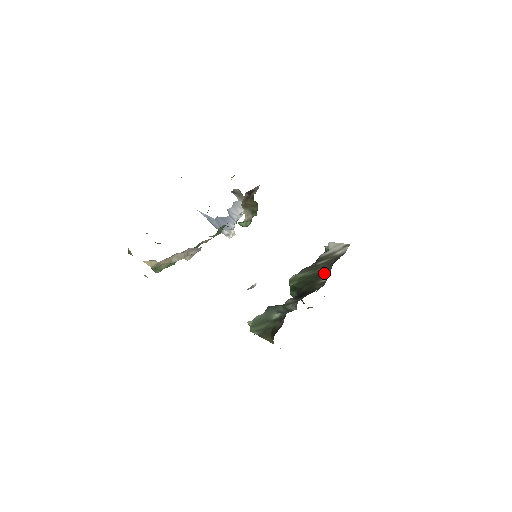
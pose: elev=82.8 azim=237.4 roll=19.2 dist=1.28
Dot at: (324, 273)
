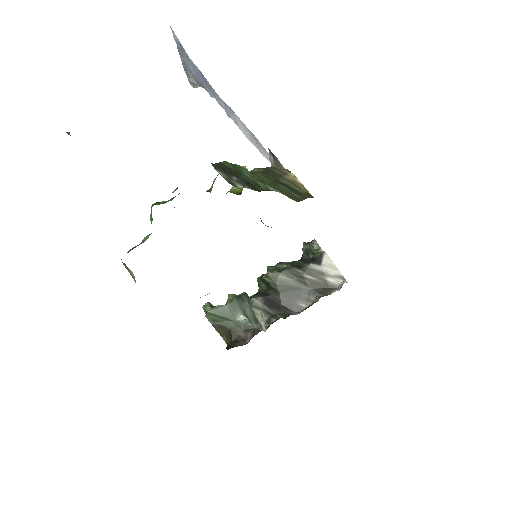
Dot at: (307, 296)
